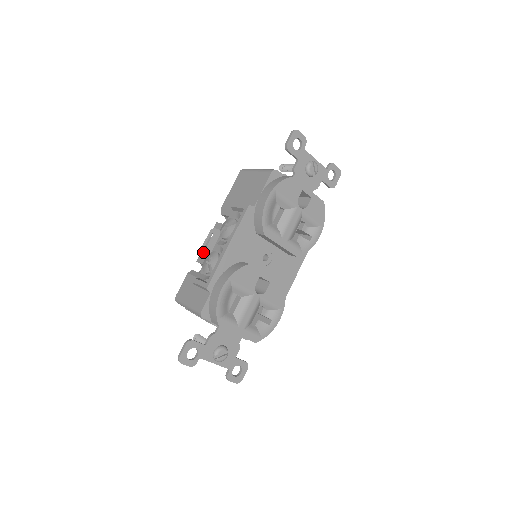
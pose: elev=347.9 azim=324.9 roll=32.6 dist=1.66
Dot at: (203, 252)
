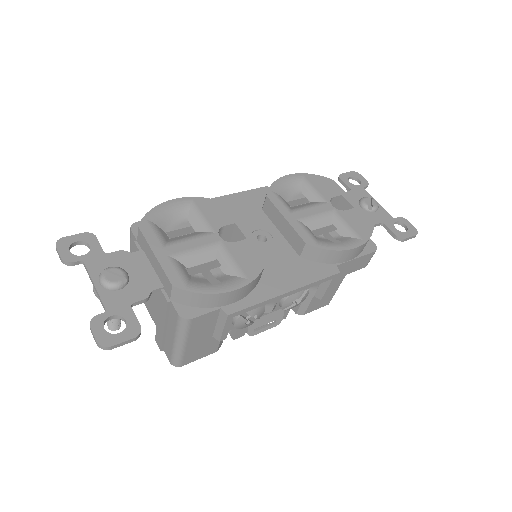
Dot at: occluded
